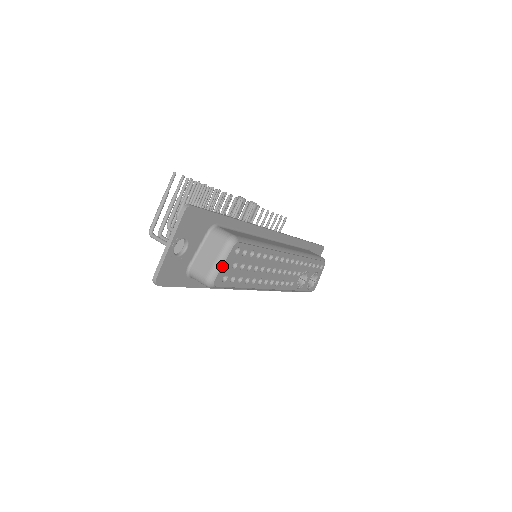
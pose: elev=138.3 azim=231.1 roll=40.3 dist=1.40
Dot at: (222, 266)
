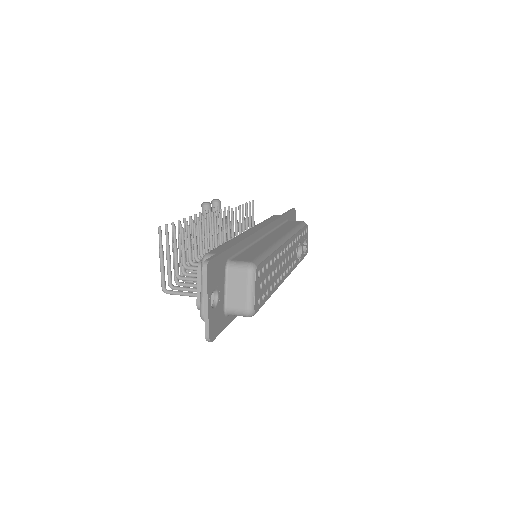
Dot at: (254, 294)
